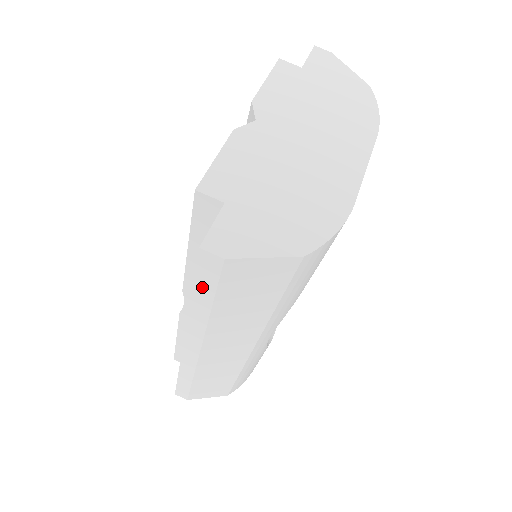
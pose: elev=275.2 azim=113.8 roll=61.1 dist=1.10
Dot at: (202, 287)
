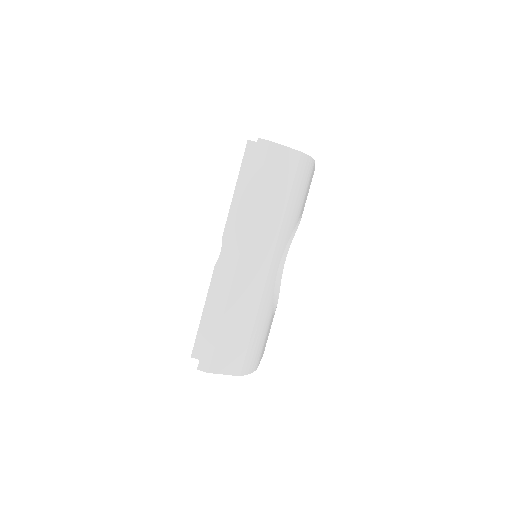
Dot at: (254, 172)
